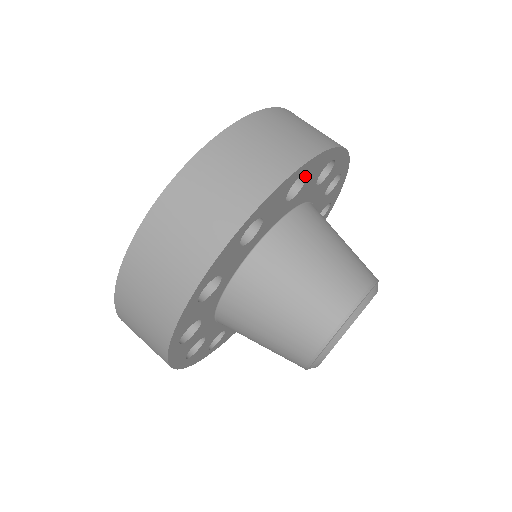
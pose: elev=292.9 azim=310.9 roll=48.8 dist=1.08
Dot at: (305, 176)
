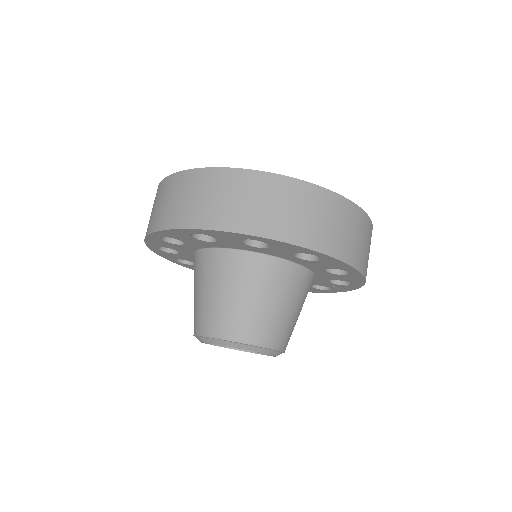
Dot at: (269, 243)
